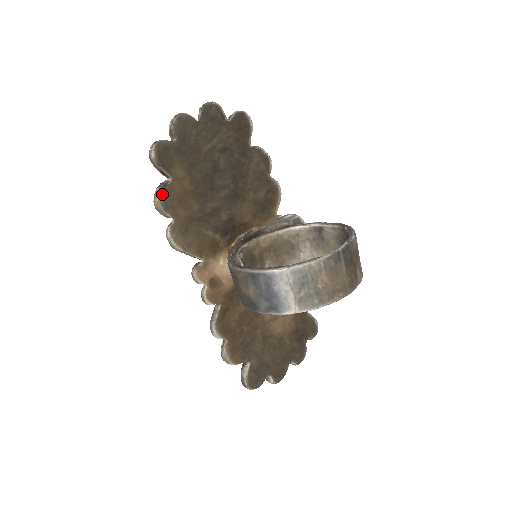
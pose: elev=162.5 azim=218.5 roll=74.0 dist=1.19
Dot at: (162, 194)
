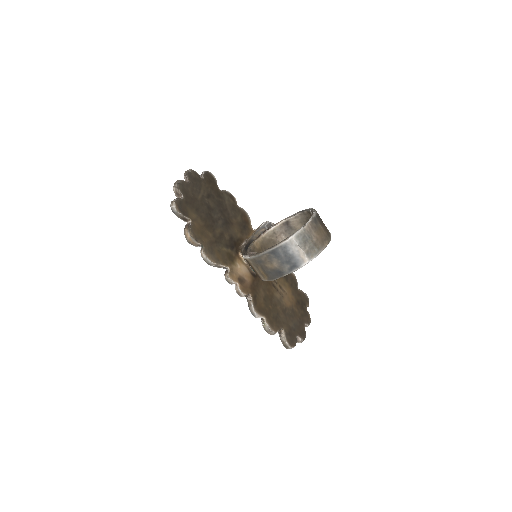
Dot at: (190, 231)
